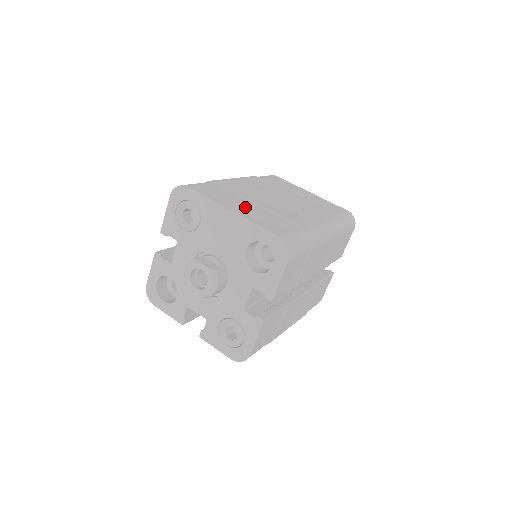
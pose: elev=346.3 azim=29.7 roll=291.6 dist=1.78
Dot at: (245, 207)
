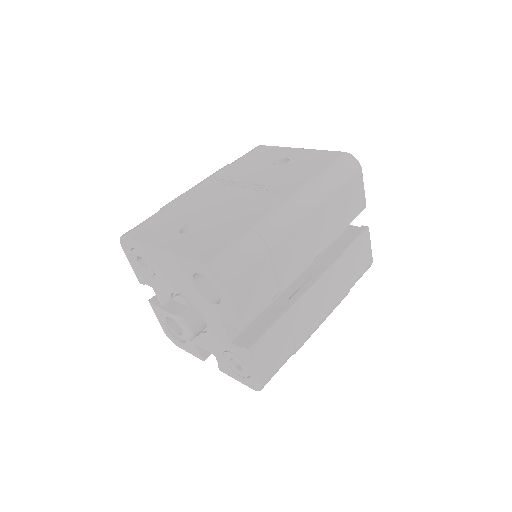
Dot at: (191, 227)
